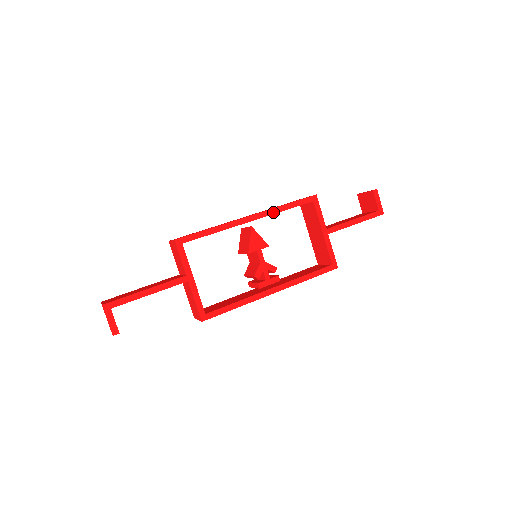
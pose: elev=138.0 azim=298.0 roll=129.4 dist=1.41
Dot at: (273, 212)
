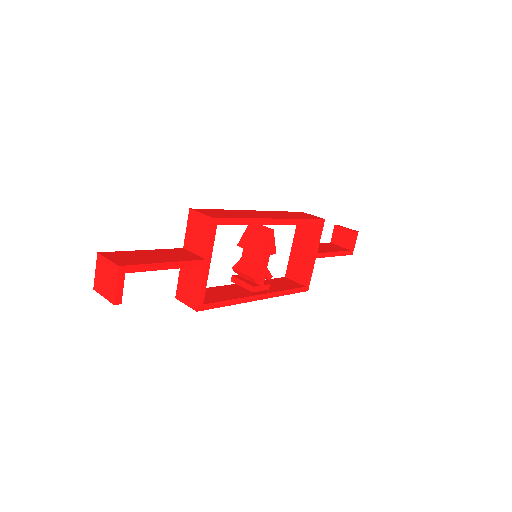
Dot at: (293, 222)
